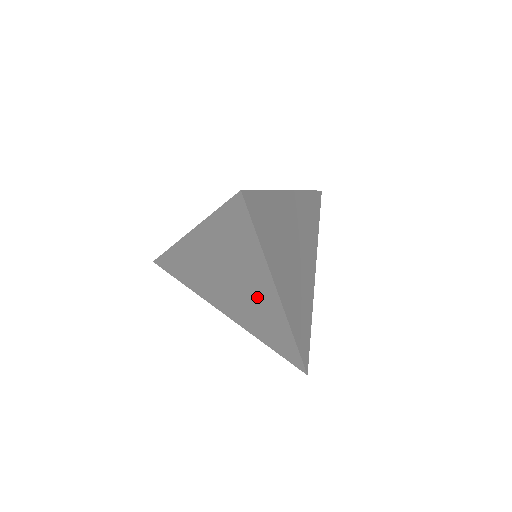
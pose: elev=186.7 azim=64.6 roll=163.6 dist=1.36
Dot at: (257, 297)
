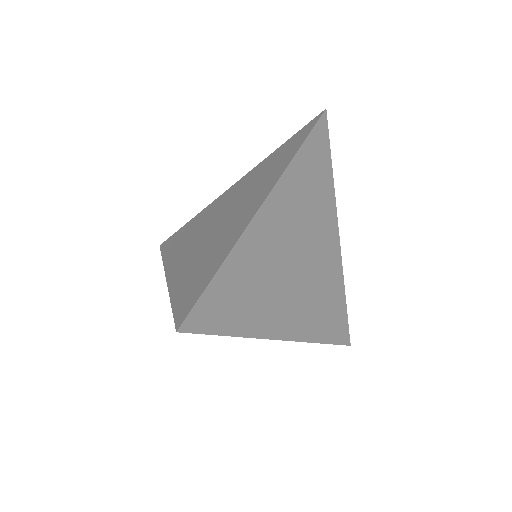
Dot at: occluded
